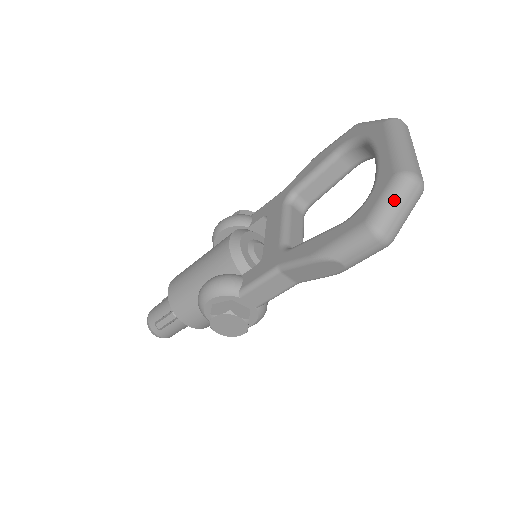
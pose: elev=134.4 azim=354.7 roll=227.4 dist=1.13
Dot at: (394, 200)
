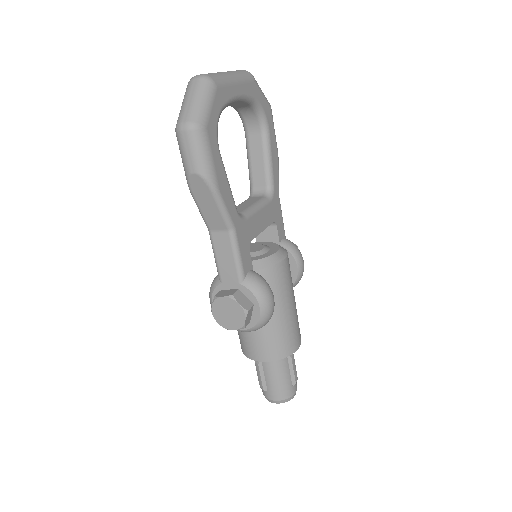
Dot at: (183, 102)
